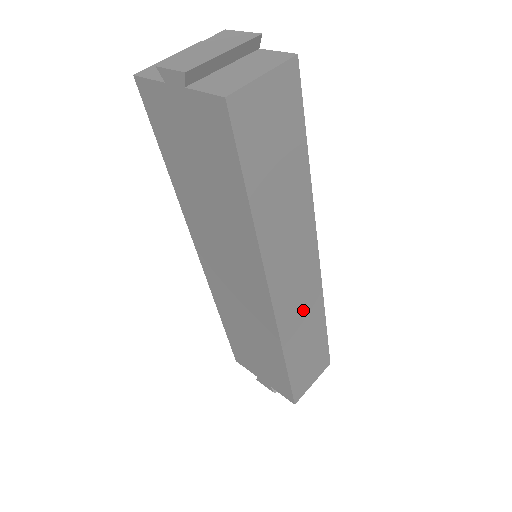
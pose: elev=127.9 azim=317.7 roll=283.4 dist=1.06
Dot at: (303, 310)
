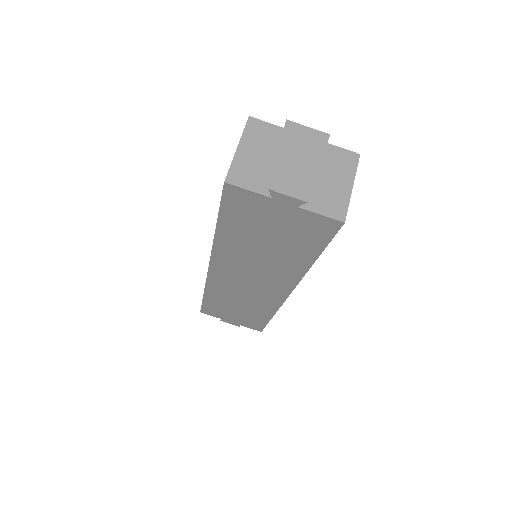
Dot at: occluded
